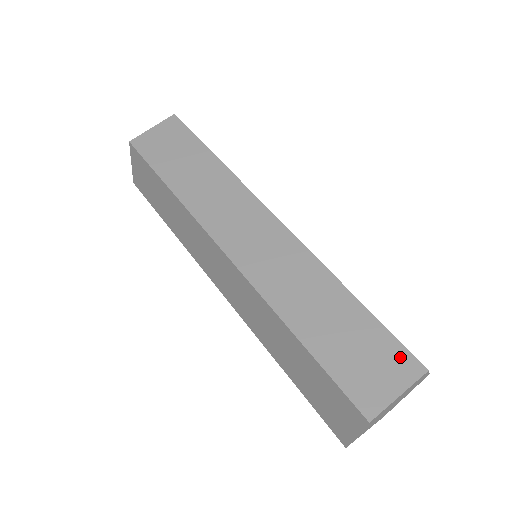
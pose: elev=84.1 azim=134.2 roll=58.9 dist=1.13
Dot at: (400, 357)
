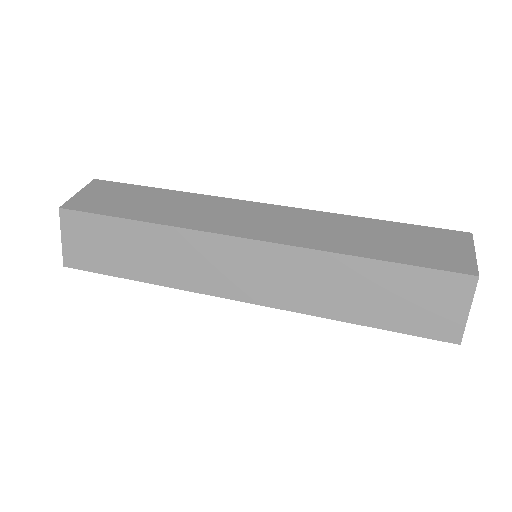
Dot at: (448, 235)
